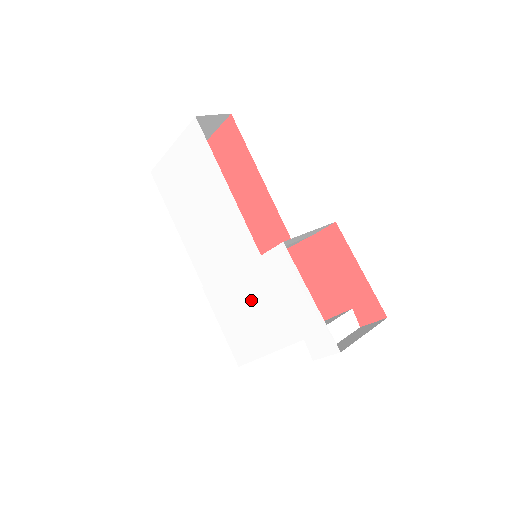
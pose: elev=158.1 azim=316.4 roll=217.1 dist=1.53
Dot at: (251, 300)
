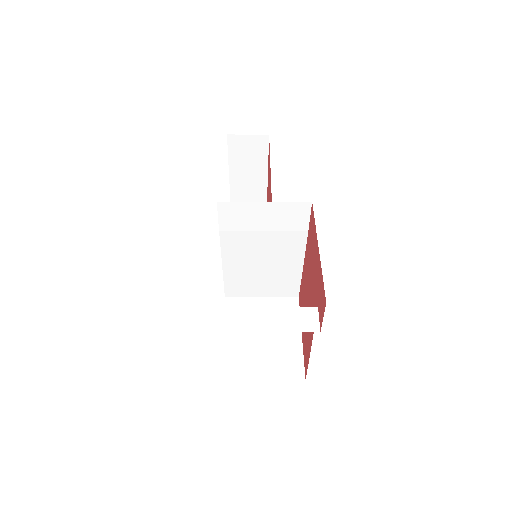
Dot at: occluded
